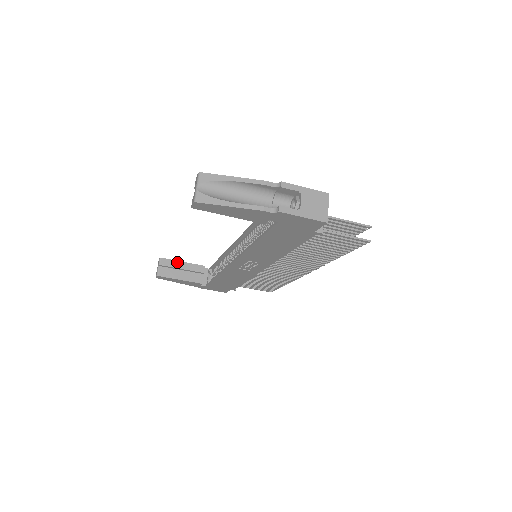
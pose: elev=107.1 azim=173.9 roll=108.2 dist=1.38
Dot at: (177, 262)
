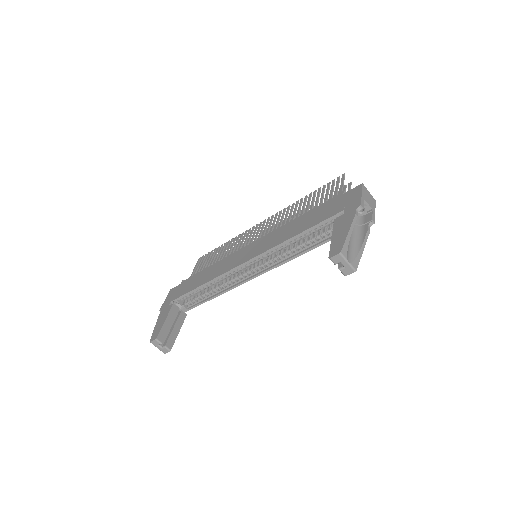
Dot at: (164, 326)
